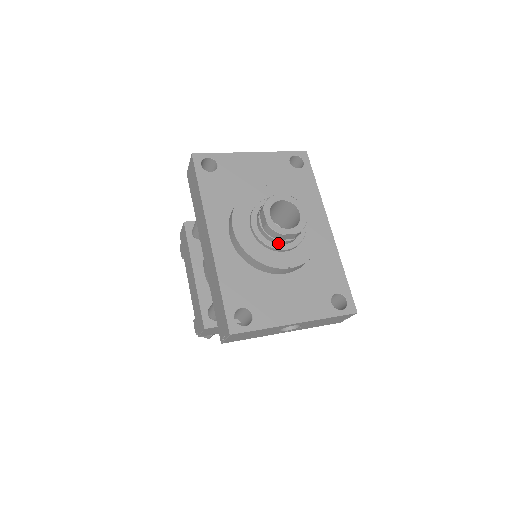
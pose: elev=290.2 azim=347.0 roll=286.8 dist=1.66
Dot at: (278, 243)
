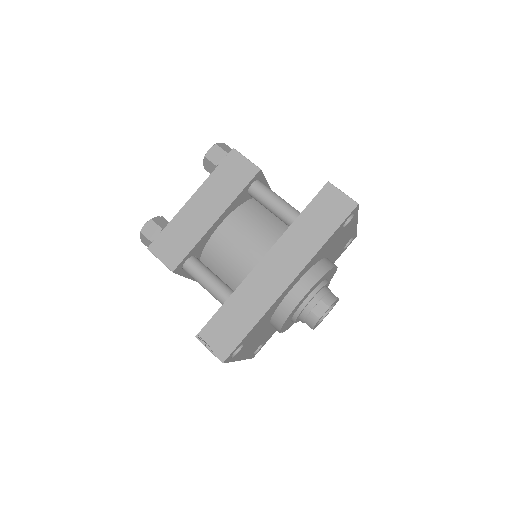
Dot at: (299, 319)
